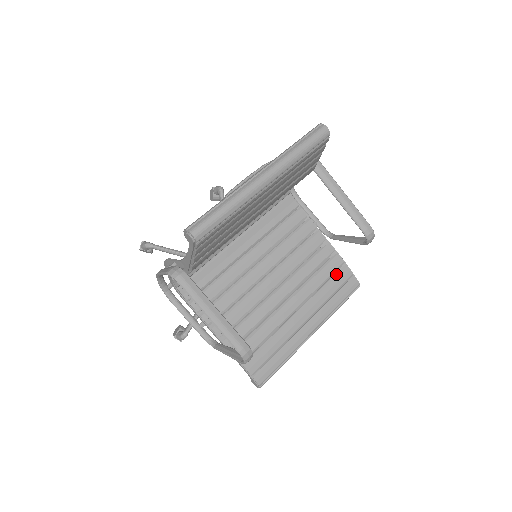
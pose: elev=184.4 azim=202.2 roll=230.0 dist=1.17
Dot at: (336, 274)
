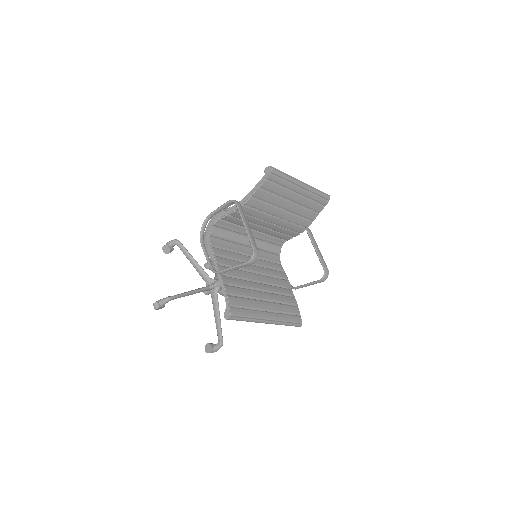
Dot at: (291, 305)
